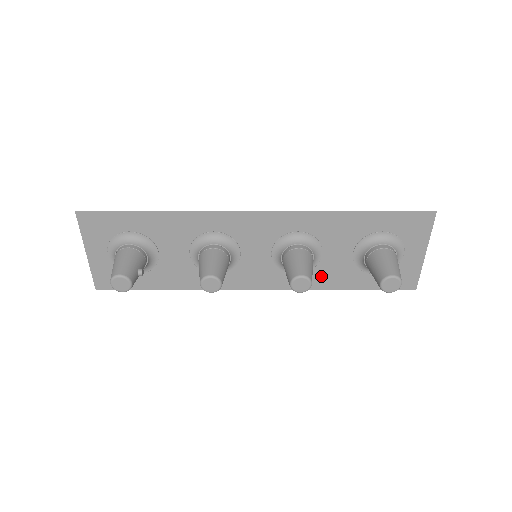
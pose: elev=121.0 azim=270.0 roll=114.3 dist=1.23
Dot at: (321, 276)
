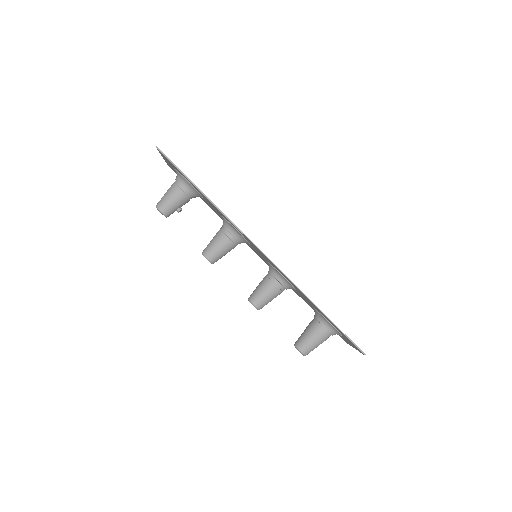
Dot at: (294, 290)
